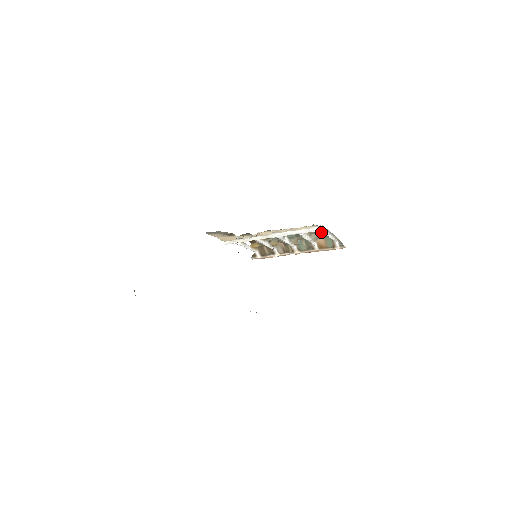
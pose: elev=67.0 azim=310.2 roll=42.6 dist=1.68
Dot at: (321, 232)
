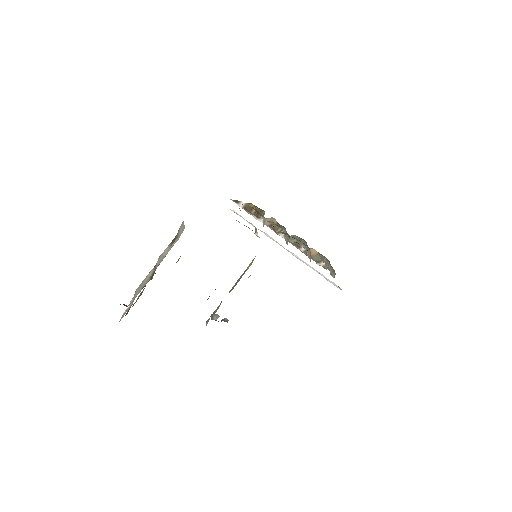
Dot at: occluded
